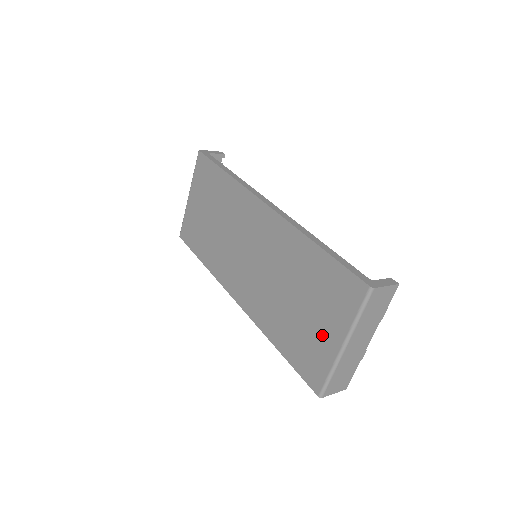
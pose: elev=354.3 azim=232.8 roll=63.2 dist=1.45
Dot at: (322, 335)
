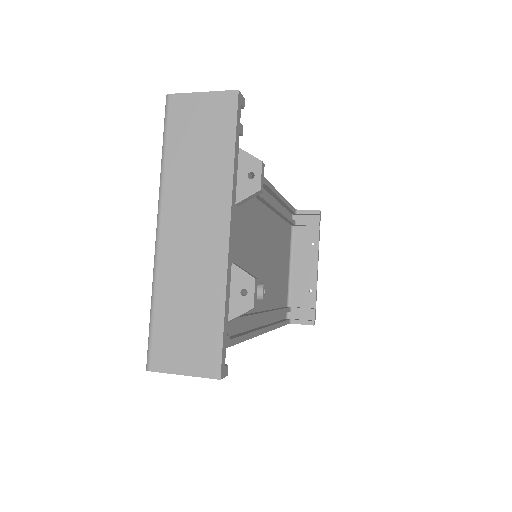
Dot at: occluded
